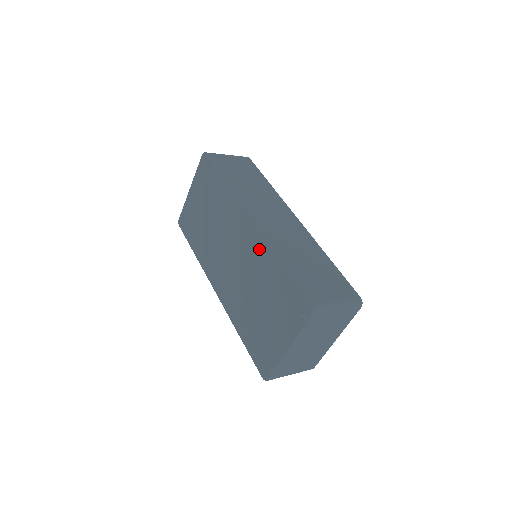
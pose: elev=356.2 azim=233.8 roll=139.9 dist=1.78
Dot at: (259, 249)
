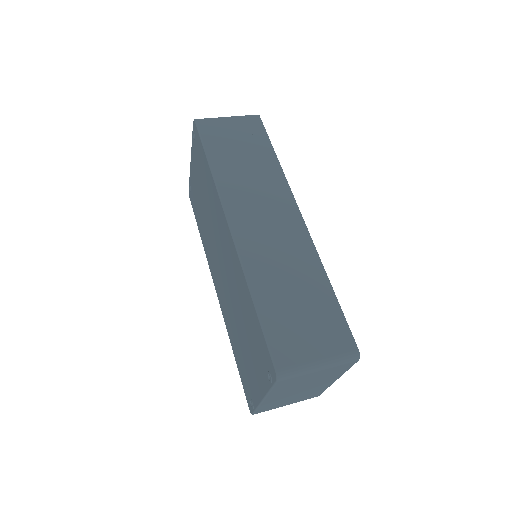
Dot at: (237, 269)
